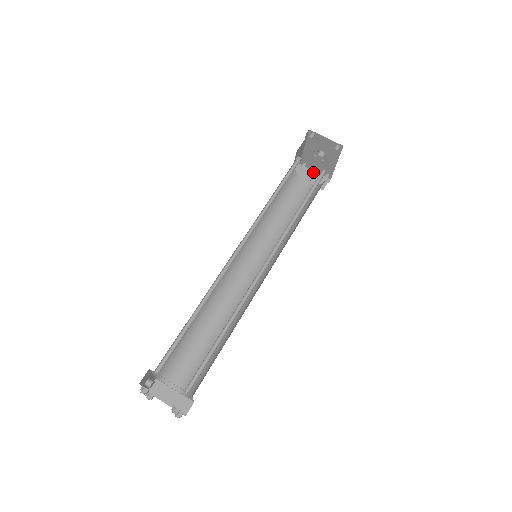
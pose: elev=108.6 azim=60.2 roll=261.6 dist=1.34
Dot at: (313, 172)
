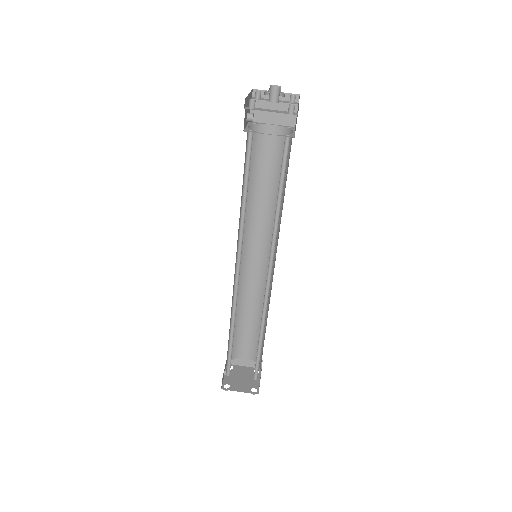
Dot at: (274, 104)
